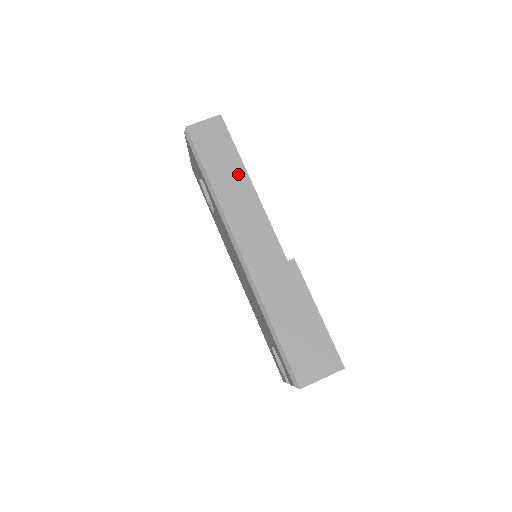
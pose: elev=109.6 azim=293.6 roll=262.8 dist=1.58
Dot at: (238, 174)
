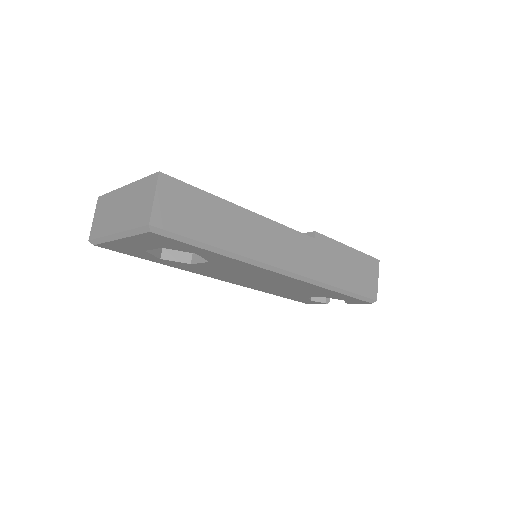
Dot at: (232, 215)
